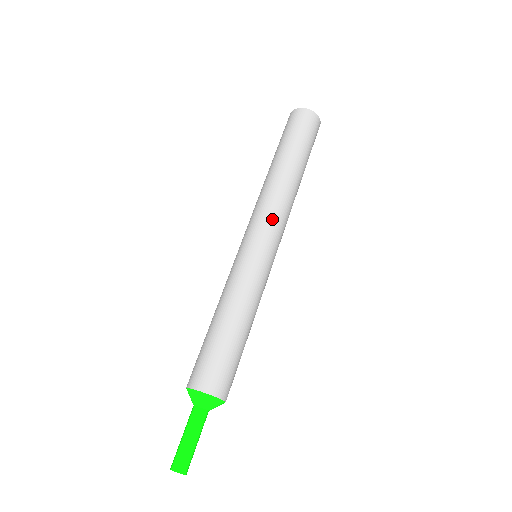
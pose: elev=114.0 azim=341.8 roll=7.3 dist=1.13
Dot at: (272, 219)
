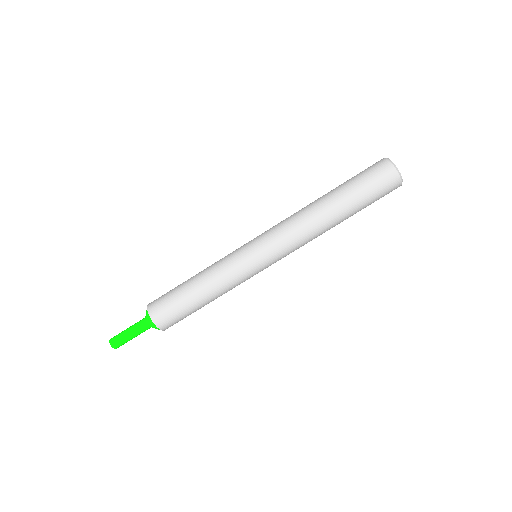
Dot at: (284, 245)
